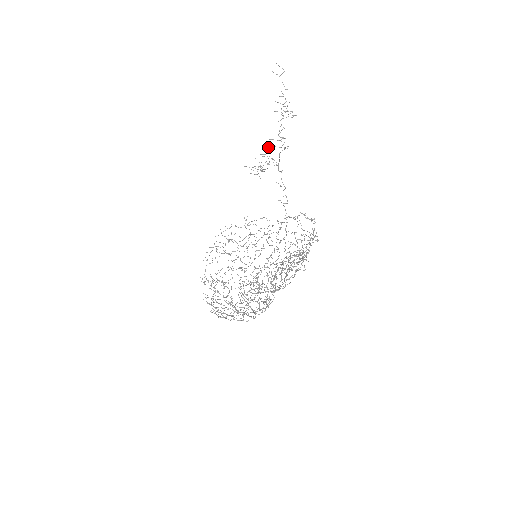
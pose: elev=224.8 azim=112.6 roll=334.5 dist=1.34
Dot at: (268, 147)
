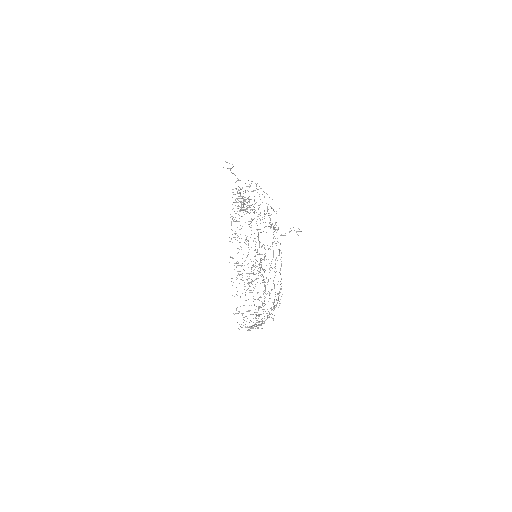
Dot at: (241, 207)
